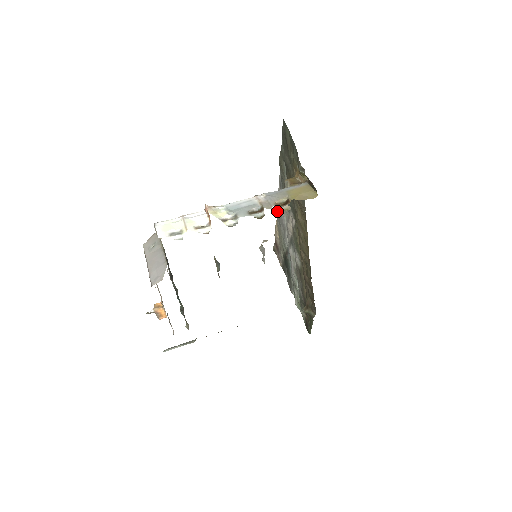
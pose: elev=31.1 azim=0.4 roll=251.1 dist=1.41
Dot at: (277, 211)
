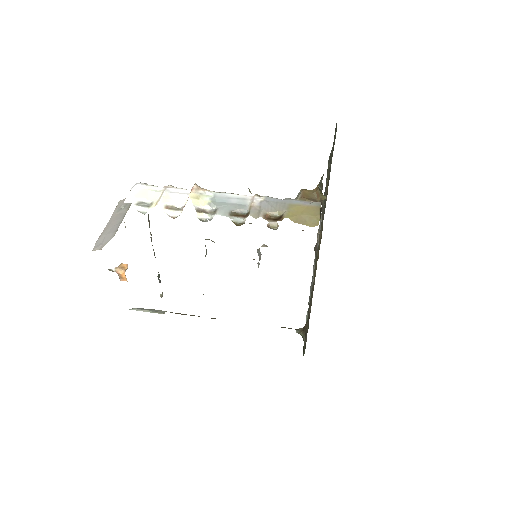
Dot at: occluded
